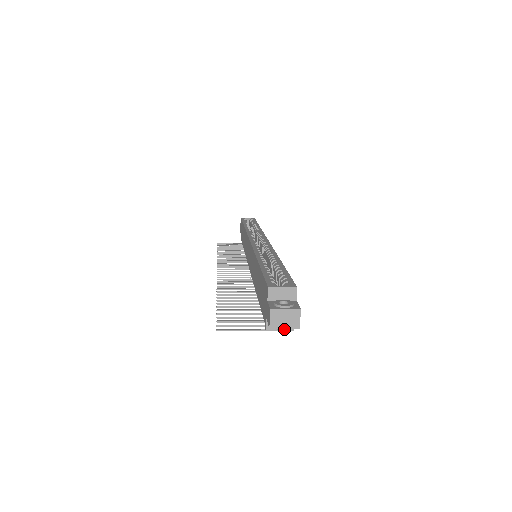
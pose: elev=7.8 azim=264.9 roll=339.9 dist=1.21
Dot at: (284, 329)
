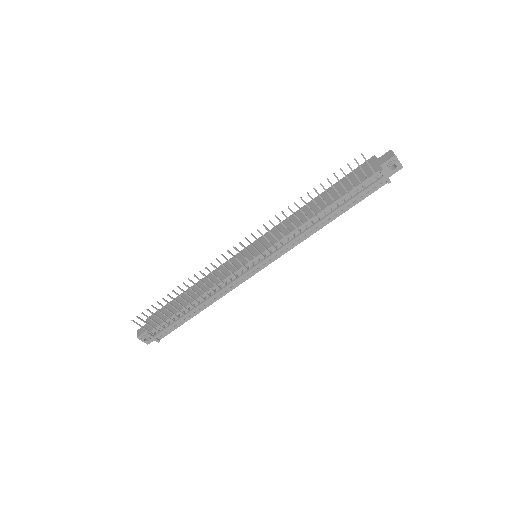
Dot at: (398, 162)
